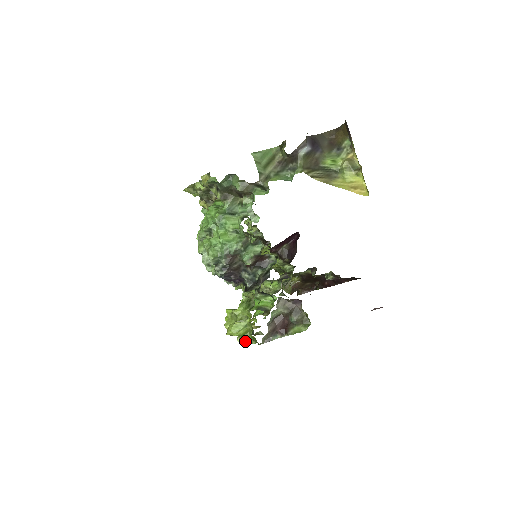
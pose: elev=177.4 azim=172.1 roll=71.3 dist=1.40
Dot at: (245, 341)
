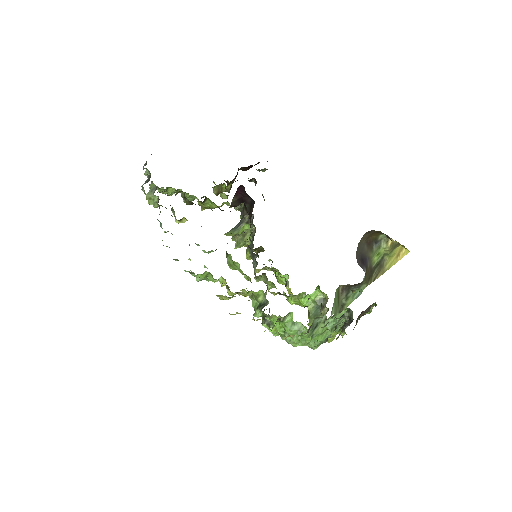
Dot at: occluded
